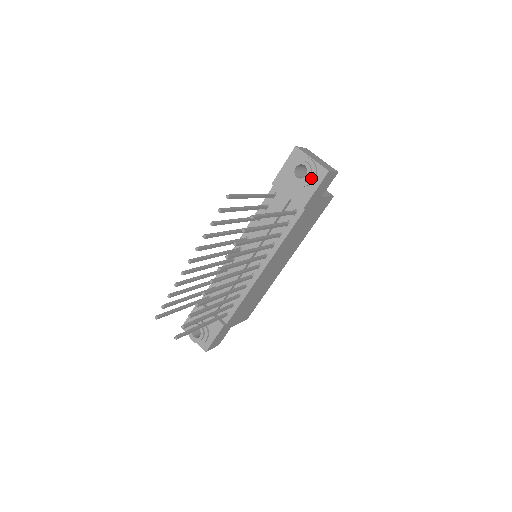
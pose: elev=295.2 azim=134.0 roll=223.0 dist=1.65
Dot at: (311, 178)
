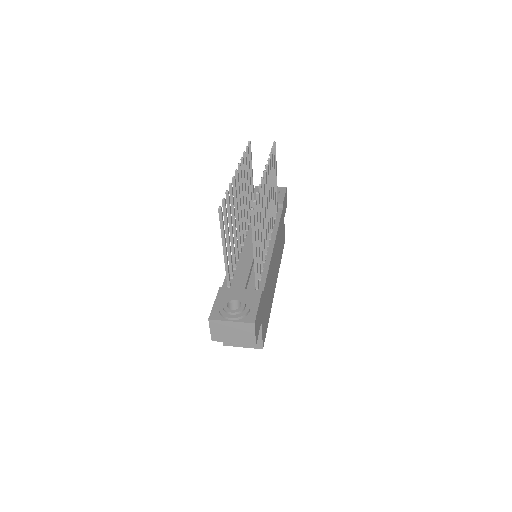
Dot at: (278, 190)
